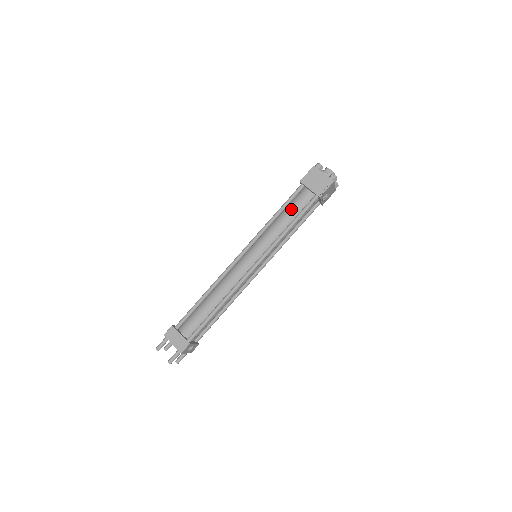
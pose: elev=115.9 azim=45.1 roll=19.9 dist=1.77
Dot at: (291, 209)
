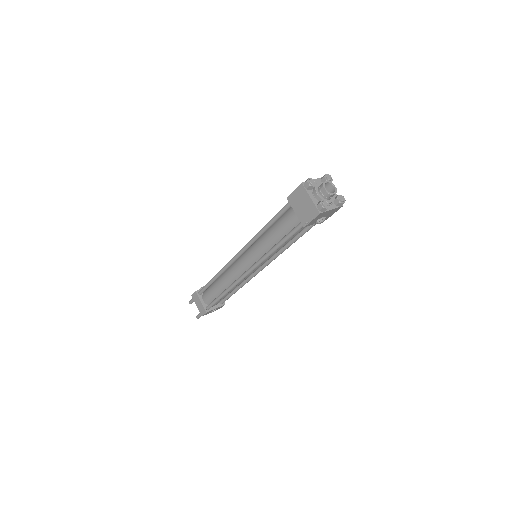
Dot at: (279, 226)
